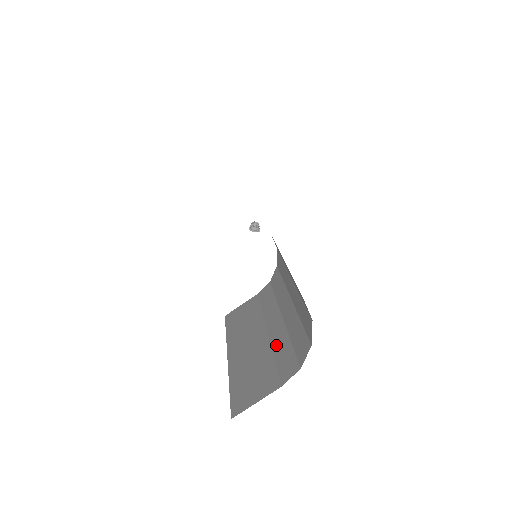
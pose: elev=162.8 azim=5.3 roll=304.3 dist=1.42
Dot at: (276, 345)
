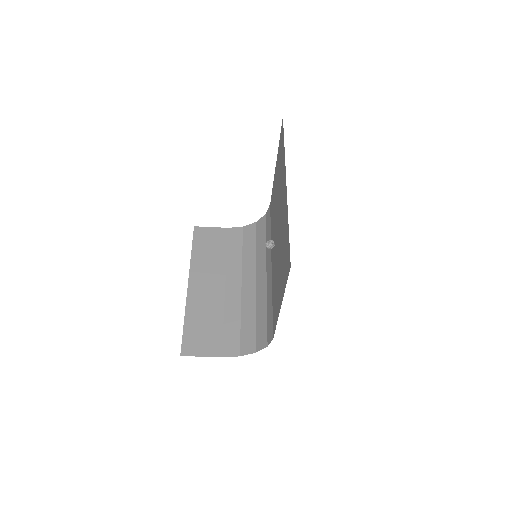
Dot at: (229, 312)
